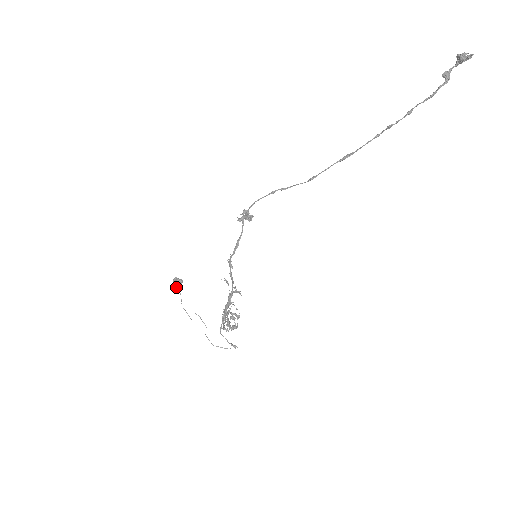
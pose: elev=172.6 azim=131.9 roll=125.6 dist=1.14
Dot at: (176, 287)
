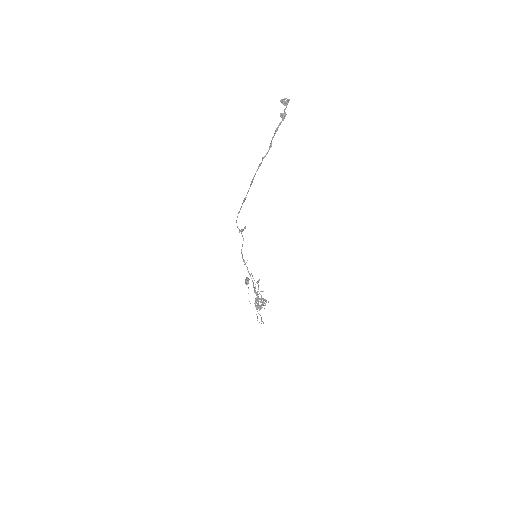
Dot at: (246, 283)
